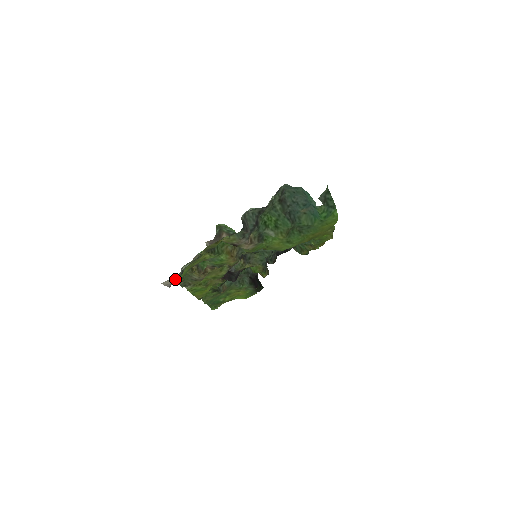
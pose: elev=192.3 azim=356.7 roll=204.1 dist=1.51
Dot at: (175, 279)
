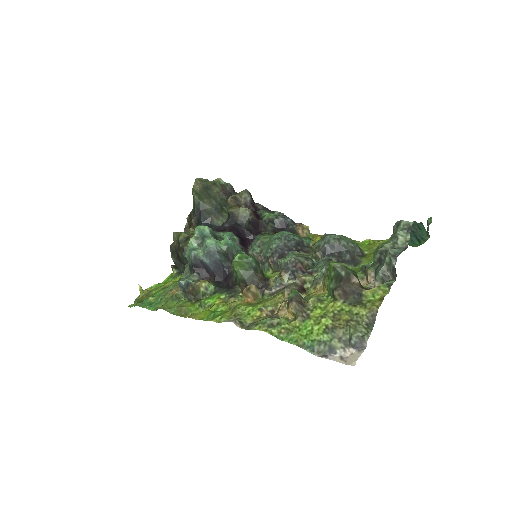
Dot at: (355, 353)
